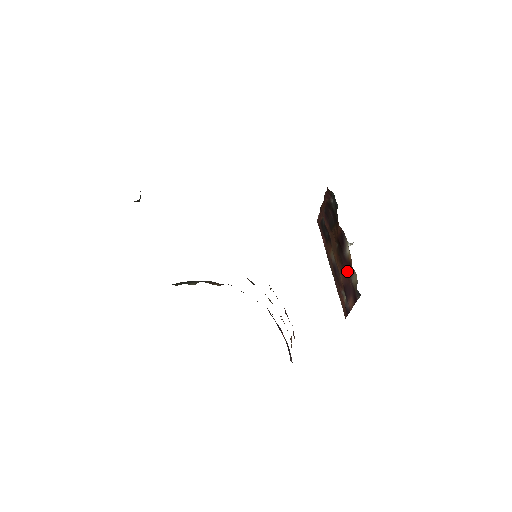
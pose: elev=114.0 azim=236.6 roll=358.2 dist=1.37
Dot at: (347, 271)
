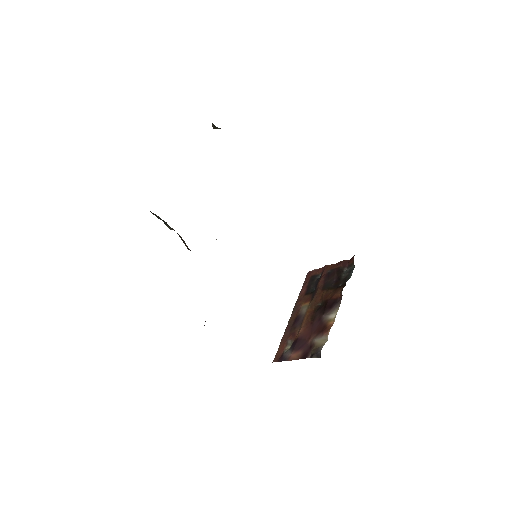
Dot at: (314, 330)
